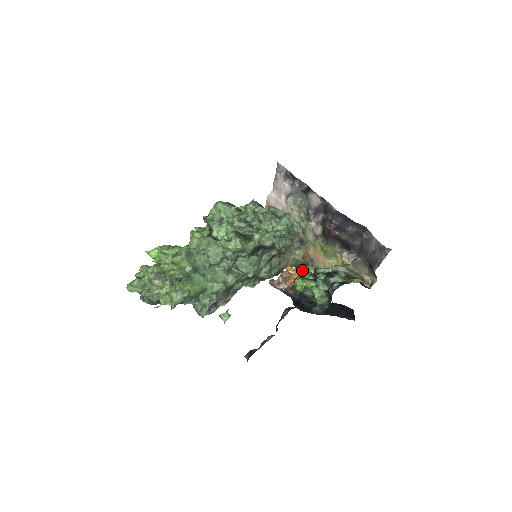
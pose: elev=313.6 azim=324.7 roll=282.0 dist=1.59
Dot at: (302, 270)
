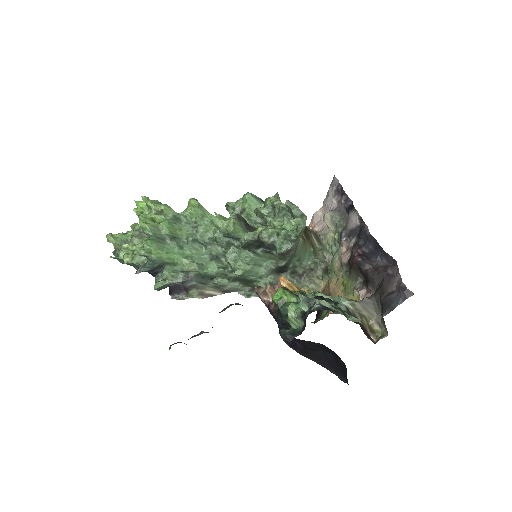
Dot at: (299, 289)
